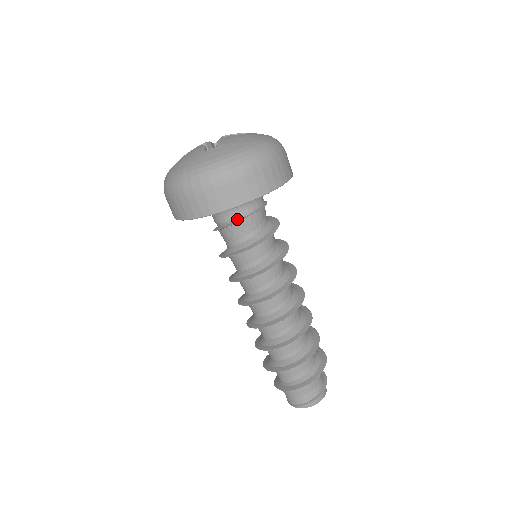
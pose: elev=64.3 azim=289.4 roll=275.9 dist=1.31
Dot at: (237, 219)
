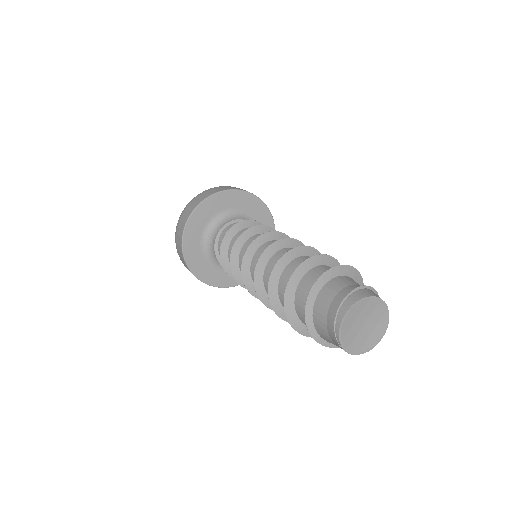
Dot at: (220, 233)
